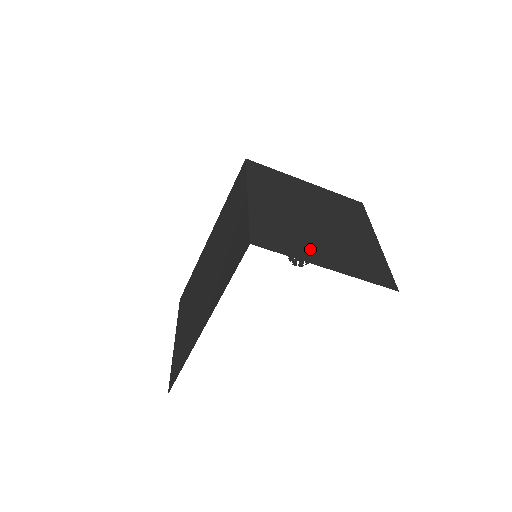
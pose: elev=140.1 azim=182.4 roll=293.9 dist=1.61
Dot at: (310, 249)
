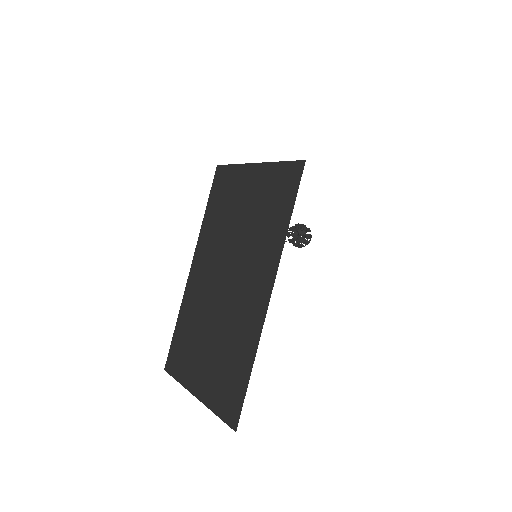
Dot at: occluded
